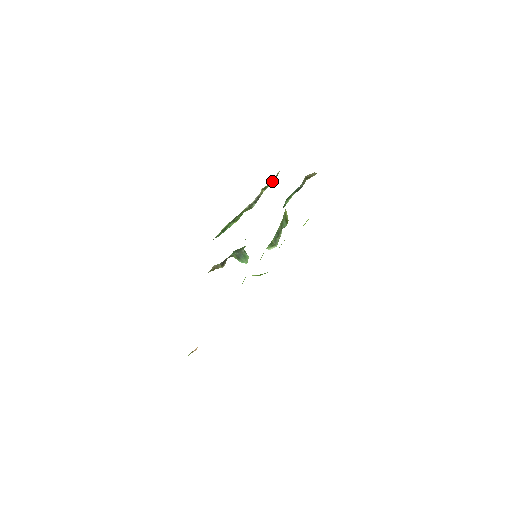
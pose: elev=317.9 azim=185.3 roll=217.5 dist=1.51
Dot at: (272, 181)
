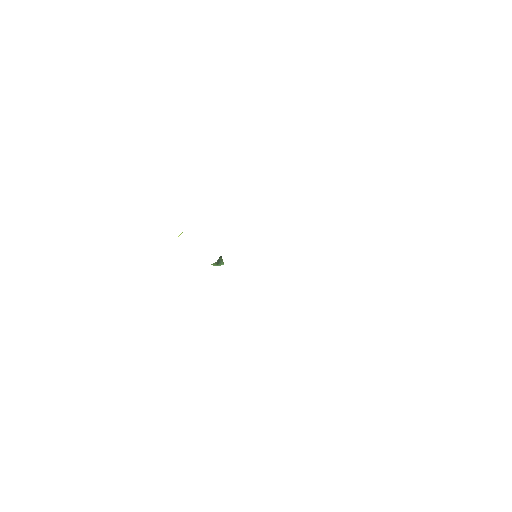
Dot at: occluded
